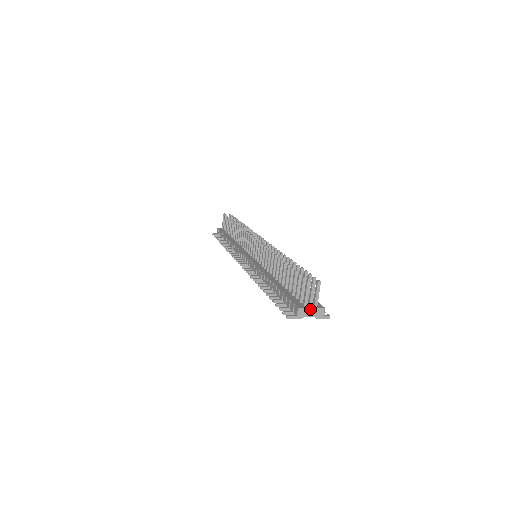
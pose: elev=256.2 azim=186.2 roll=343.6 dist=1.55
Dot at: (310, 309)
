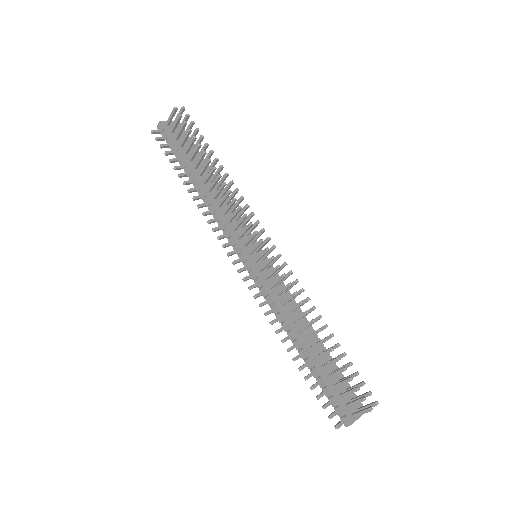
Dot at: (357, 419)
